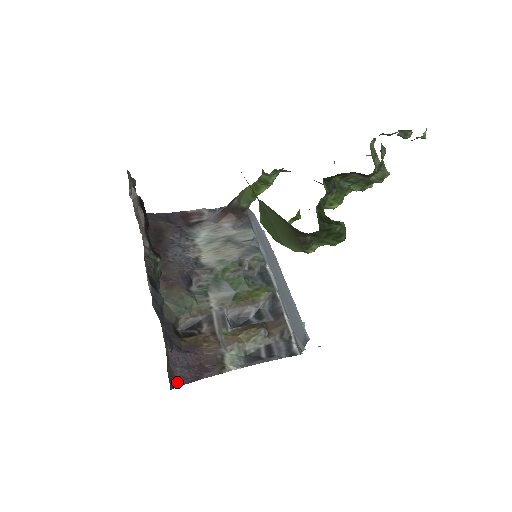
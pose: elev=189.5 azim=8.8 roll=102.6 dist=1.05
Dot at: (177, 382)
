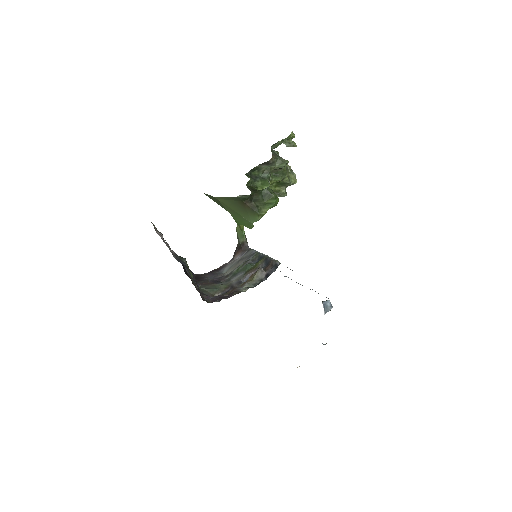
Dot at: occluded
